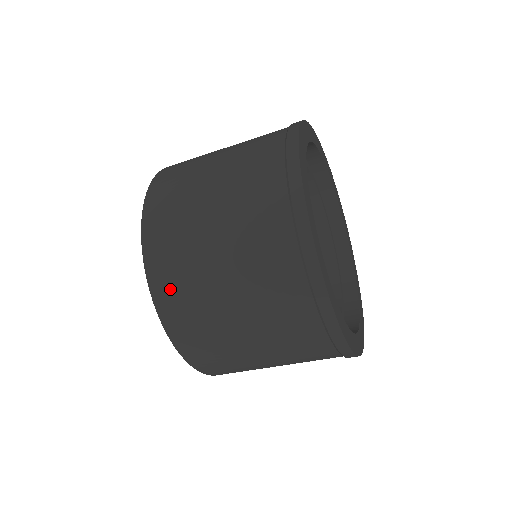
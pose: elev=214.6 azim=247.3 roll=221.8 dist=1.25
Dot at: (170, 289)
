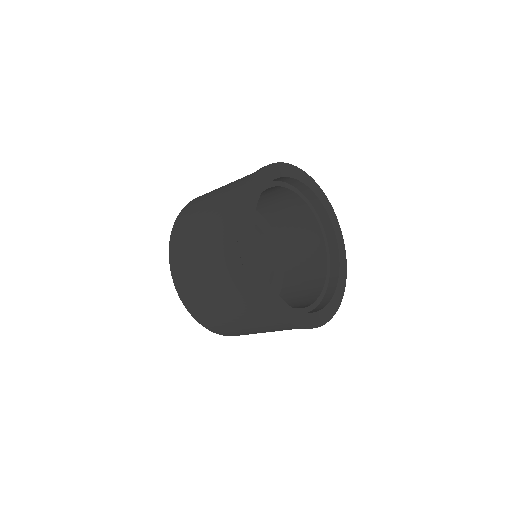
Dot at: (222, 331)
